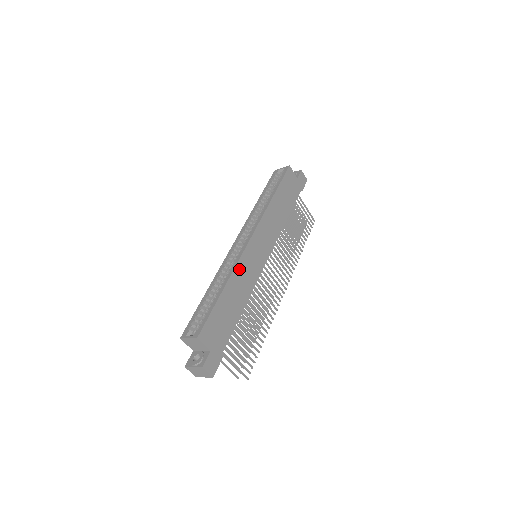
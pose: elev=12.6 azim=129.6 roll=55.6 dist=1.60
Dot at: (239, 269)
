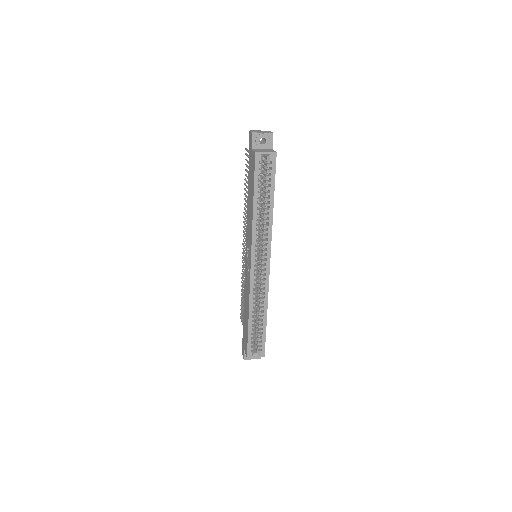
Dot at: (267, 294)
